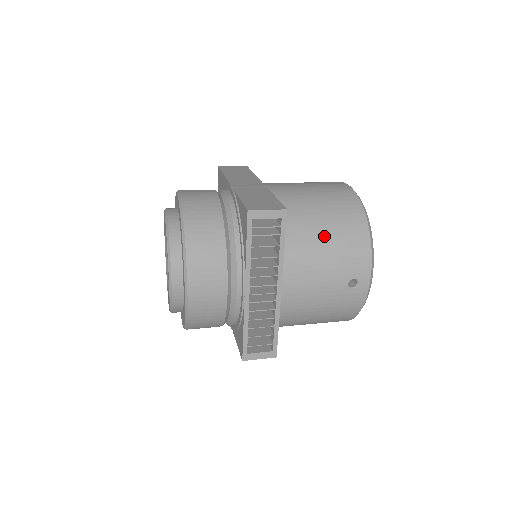
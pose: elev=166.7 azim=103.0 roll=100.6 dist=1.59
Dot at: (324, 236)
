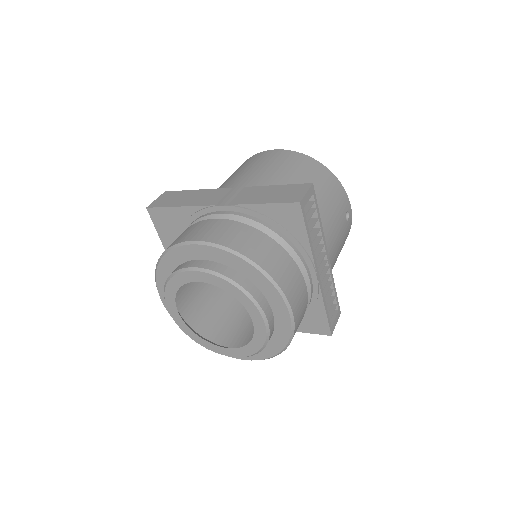
Dot at: (319, 193)
